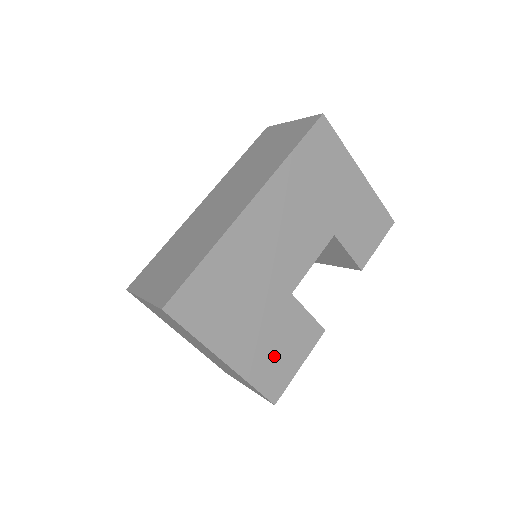
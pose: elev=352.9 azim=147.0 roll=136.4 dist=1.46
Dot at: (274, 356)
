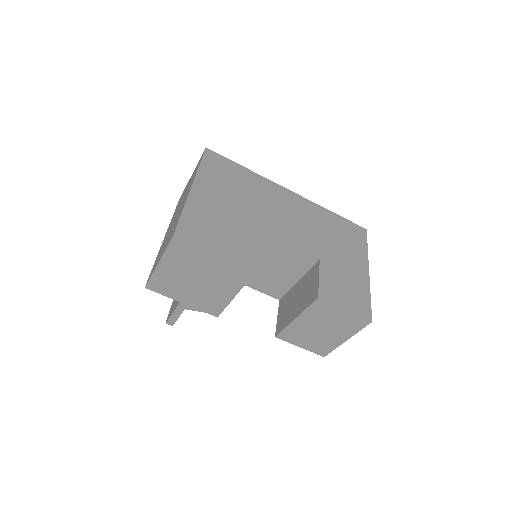
Dot at: (212, 227)
